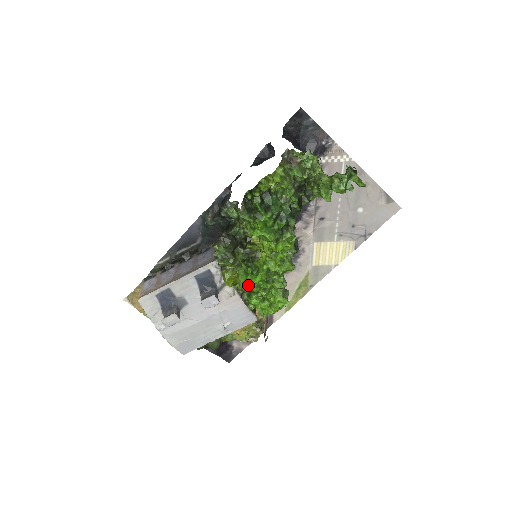
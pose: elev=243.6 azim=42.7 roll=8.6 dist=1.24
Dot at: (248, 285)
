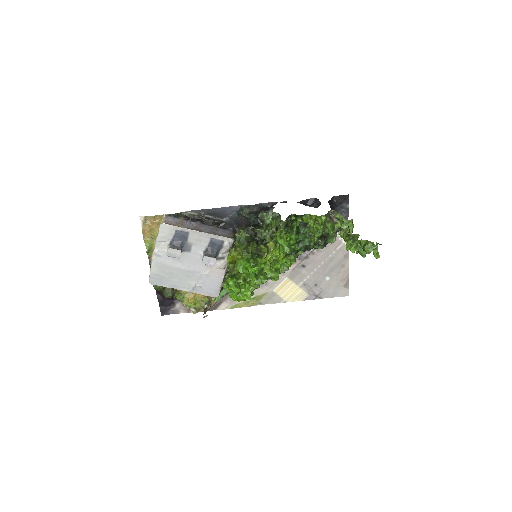
Dot at: (243, 269)
